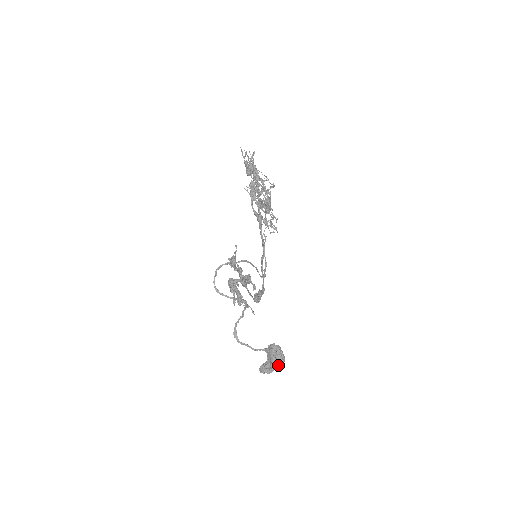
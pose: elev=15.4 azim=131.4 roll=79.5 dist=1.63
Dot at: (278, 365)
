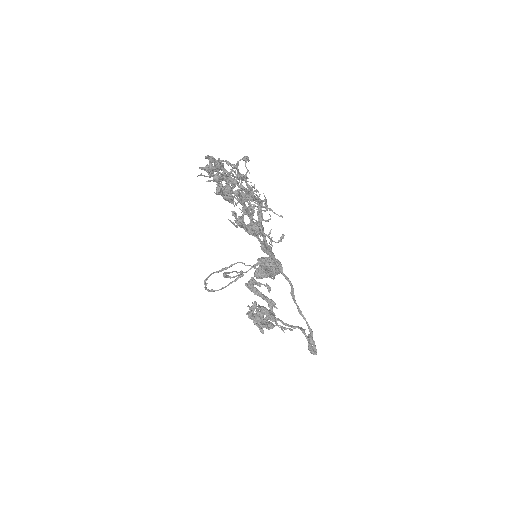
Dot at: occluded
